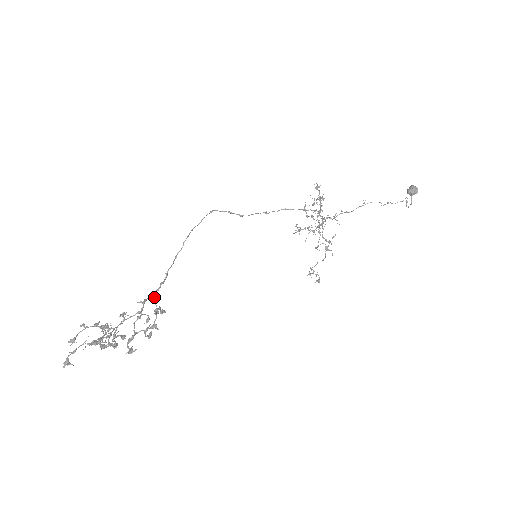
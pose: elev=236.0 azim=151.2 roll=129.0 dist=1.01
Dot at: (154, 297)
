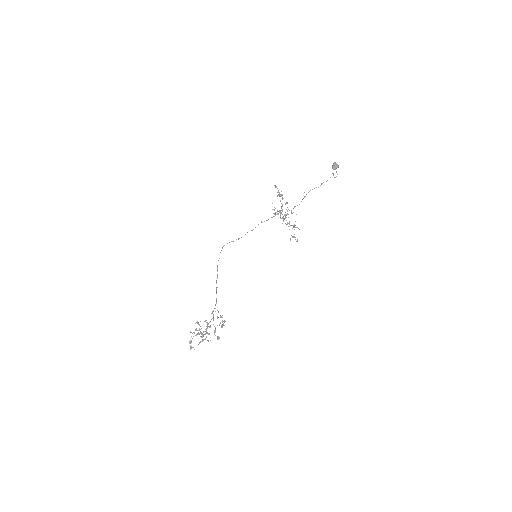
Dot at: occluded
